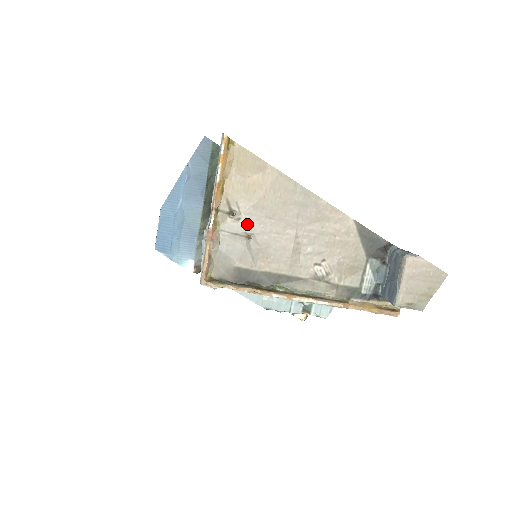
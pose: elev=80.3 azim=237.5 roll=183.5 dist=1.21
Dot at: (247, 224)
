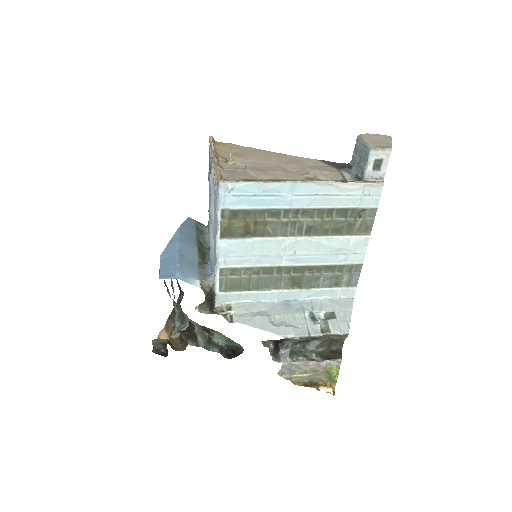
Dot at: (242, 165)
